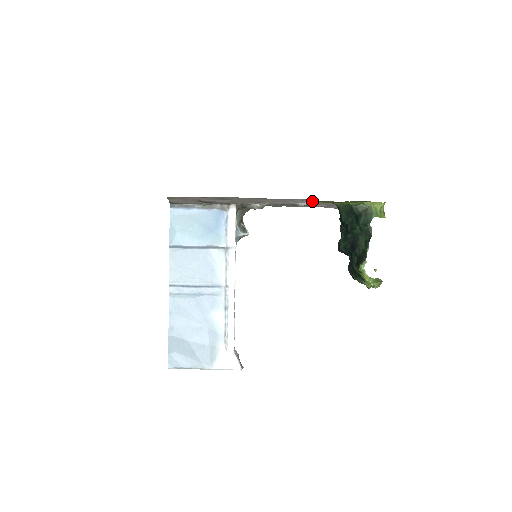
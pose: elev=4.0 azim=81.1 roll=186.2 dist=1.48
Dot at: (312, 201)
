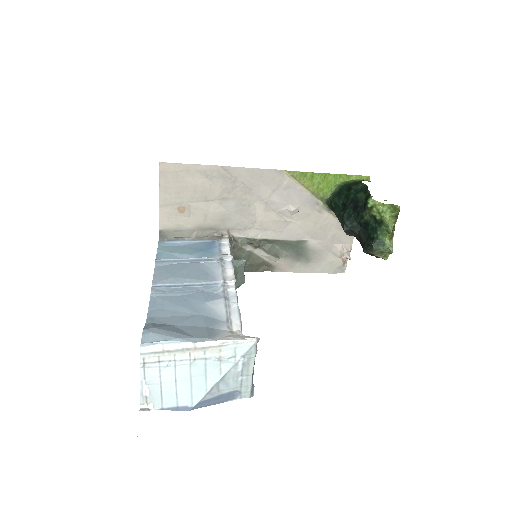
Dot at: (302, 198)
